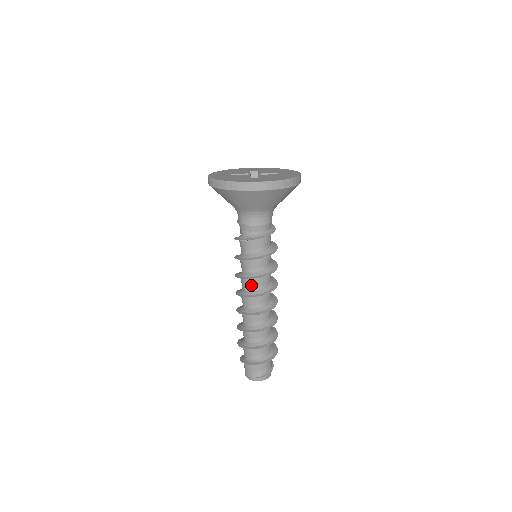
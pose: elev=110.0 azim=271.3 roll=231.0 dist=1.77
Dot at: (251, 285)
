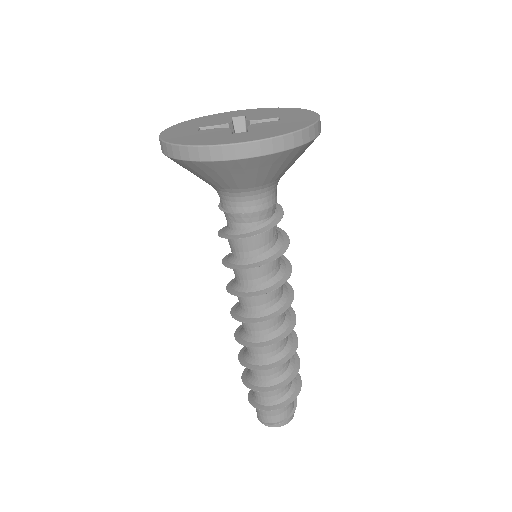
Dot at: (253, 303)
